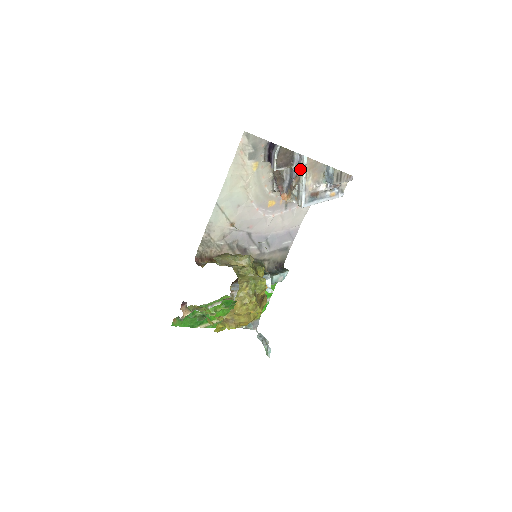
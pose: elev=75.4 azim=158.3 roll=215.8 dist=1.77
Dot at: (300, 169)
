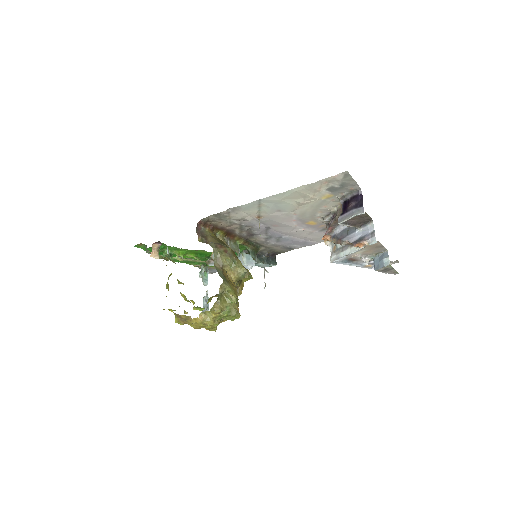
Dot at: (361, 244)
